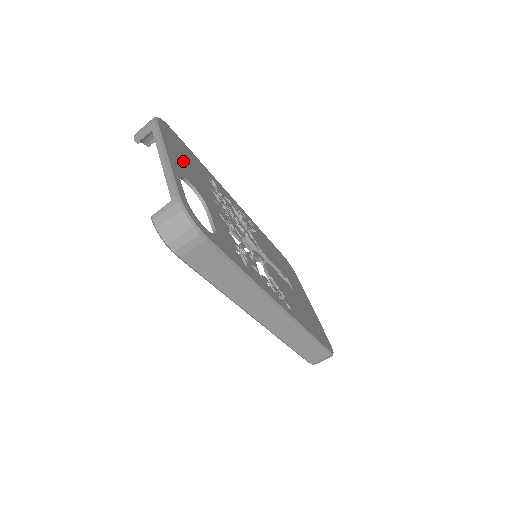
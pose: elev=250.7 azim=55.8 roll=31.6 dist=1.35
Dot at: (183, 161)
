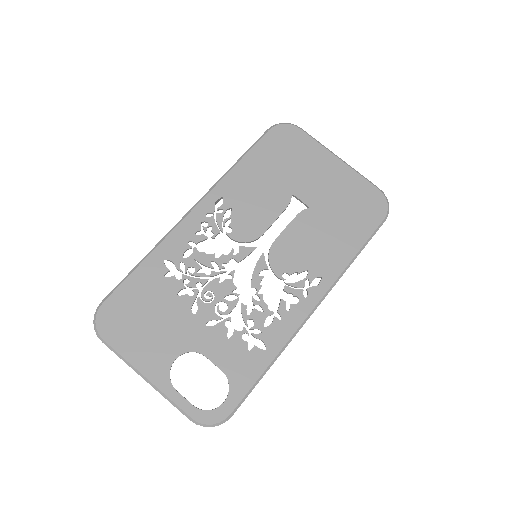
Dot at: (148, 337)
